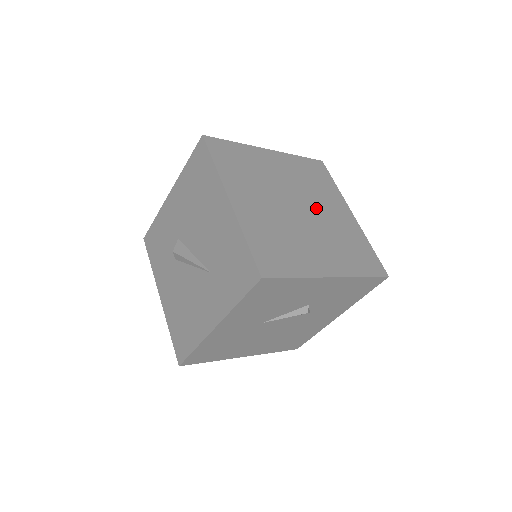
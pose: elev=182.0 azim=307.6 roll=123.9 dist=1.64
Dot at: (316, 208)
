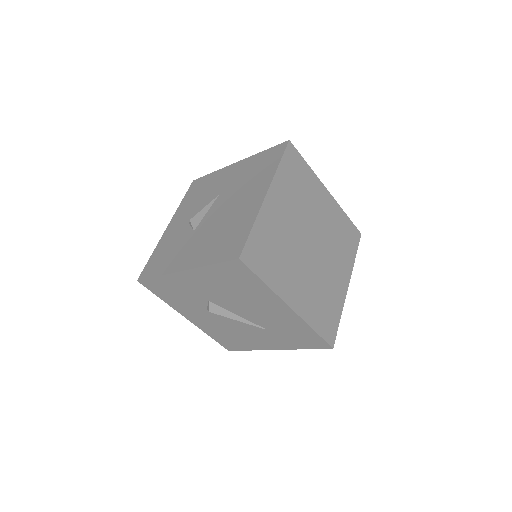
Dot at: (316, 225)
